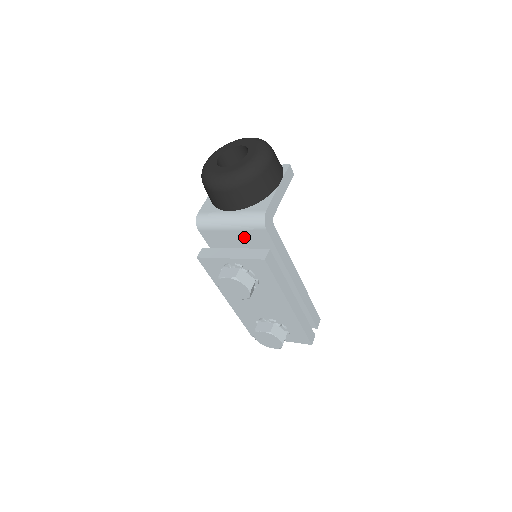
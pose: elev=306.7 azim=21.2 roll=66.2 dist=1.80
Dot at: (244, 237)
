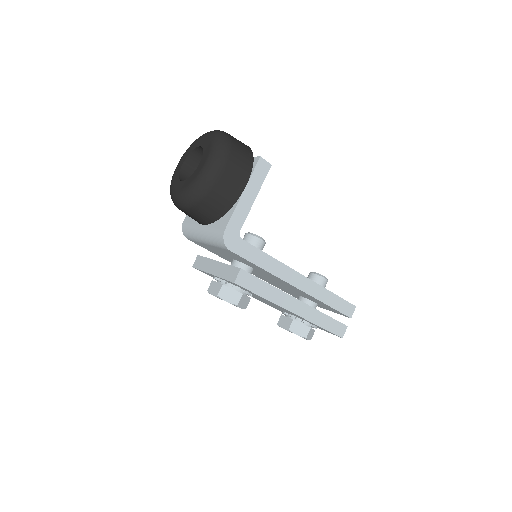
Dot at: (222, 251)
